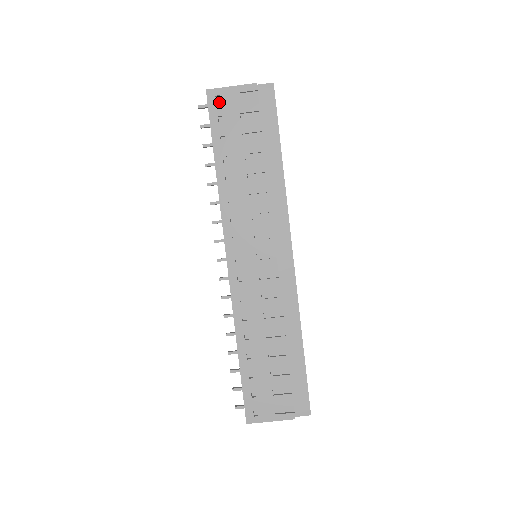
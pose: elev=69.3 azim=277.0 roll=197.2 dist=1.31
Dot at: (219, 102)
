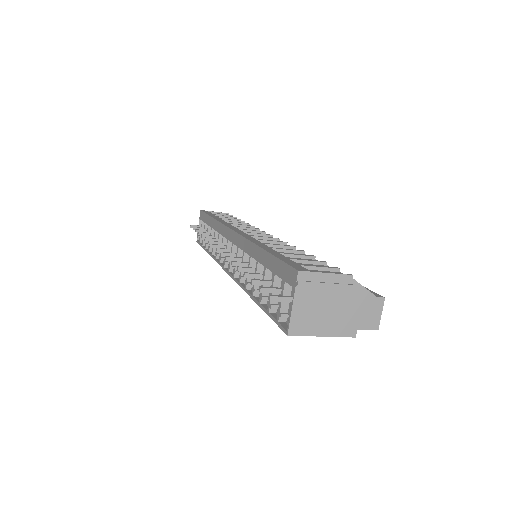
Dot at: occluded
